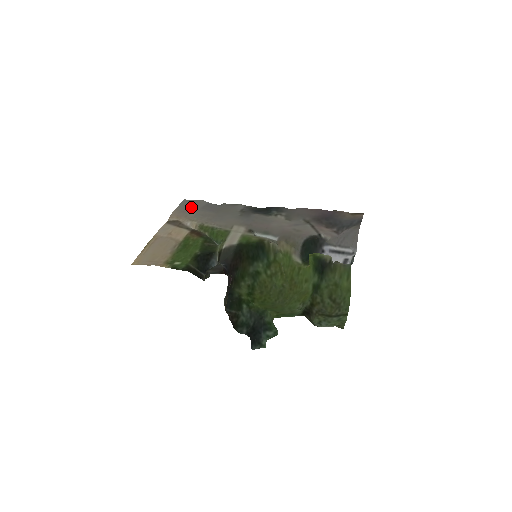
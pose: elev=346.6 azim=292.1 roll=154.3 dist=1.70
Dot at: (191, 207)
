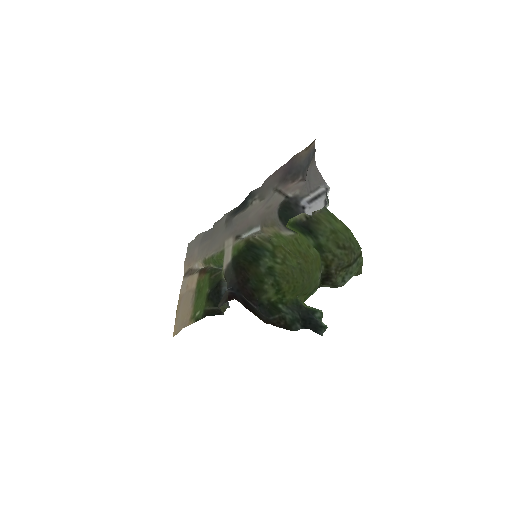
Dot at: (194, 247)
